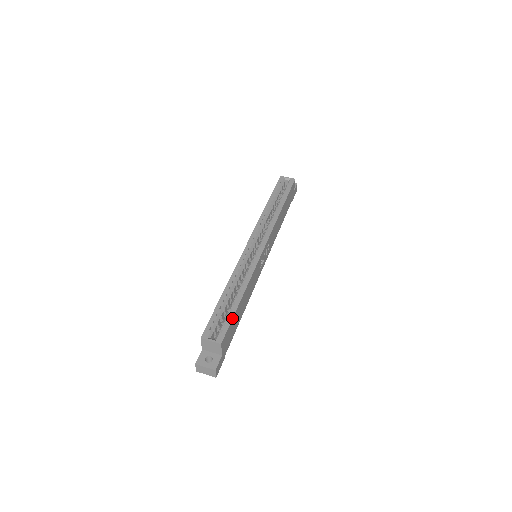
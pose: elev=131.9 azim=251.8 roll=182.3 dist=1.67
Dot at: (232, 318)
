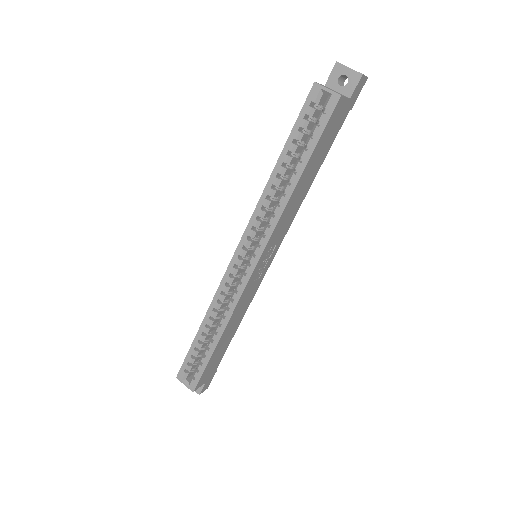
Dot at: (205, 367)
